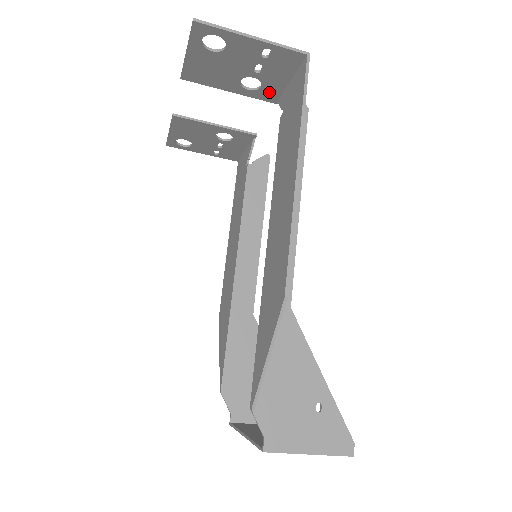
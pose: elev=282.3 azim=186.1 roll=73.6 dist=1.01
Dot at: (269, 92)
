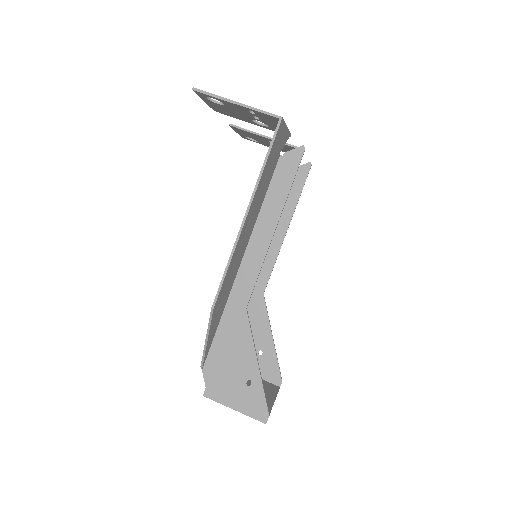
Dot at: occluded
